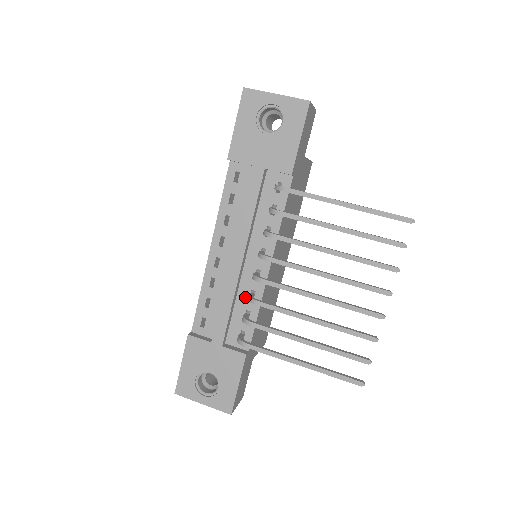
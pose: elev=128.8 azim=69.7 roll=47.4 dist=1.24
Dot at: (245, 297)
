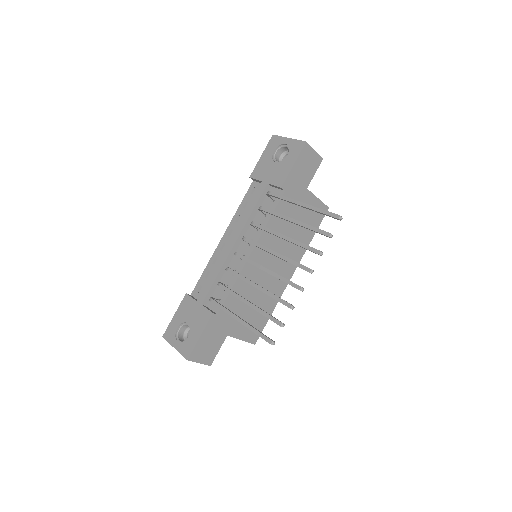
Dot at: (230, 273)
